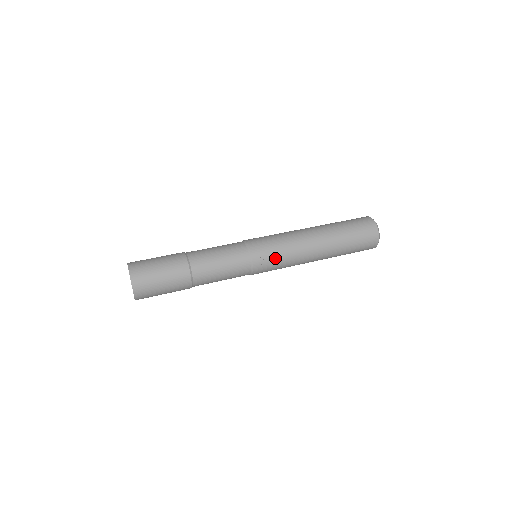
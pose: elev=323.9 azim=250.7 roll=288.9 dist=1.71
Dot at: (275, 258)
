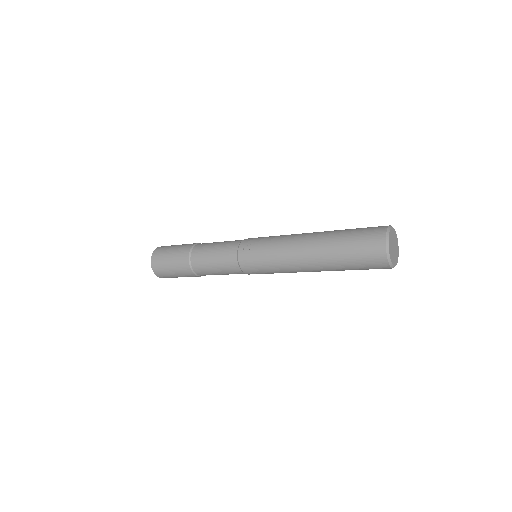
Dot at: (260, 247)
